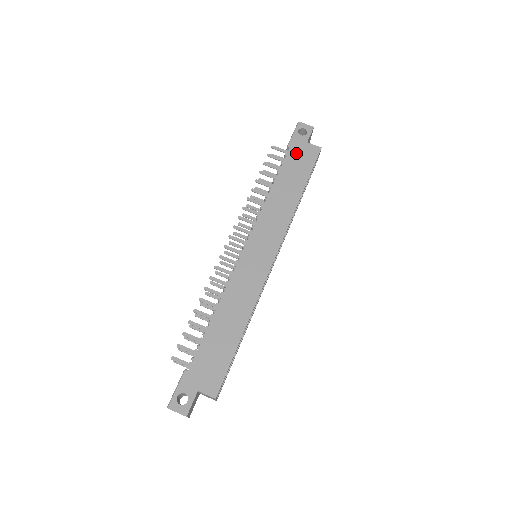
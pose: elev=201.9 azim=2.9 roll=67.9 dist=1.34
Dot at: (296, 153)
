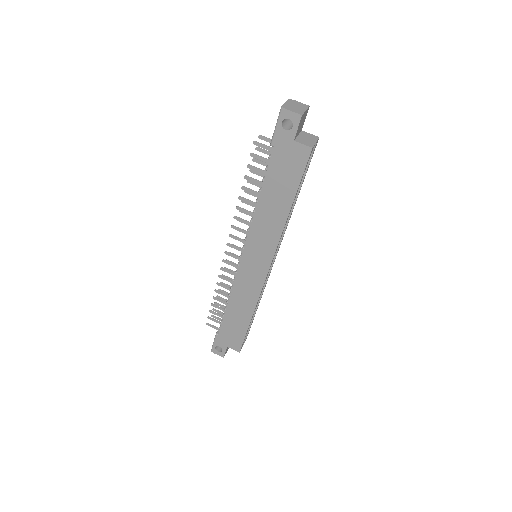
Dot at: (281, 157)
